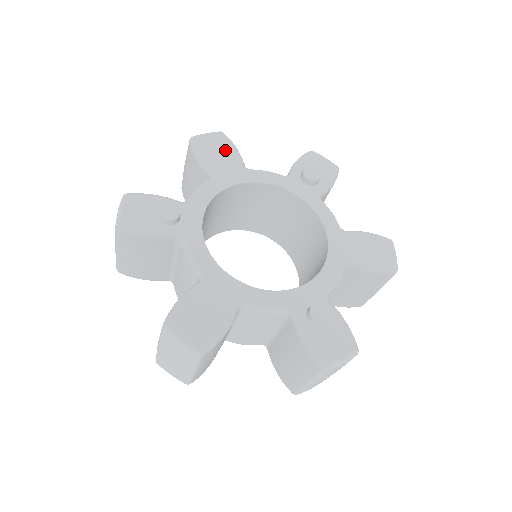
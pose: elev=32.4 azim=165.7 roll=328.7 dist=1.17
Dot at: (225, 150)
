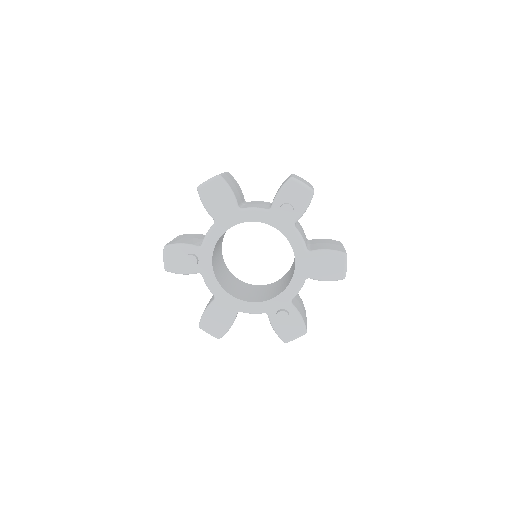
Dot at: (222, 196)
